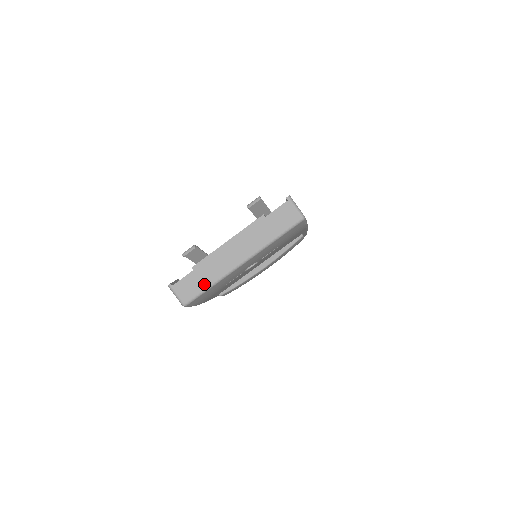
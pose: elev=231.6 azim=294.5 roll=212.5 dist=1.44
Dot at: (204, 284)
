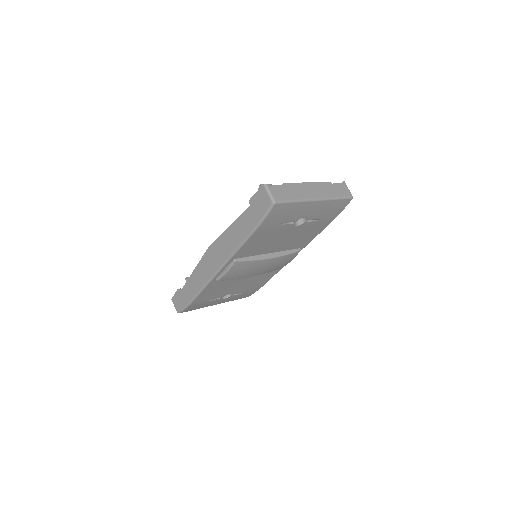
Dot at: (291, 197)
